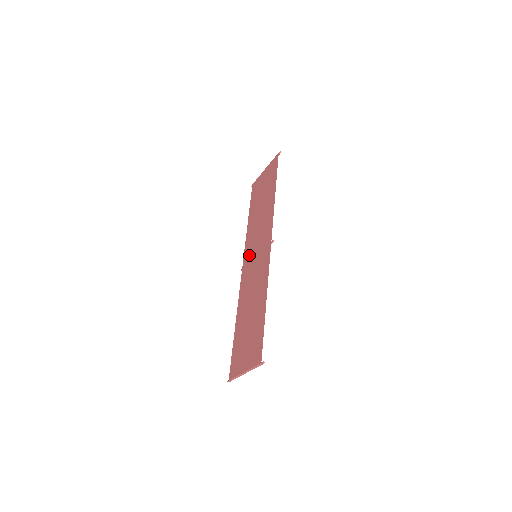
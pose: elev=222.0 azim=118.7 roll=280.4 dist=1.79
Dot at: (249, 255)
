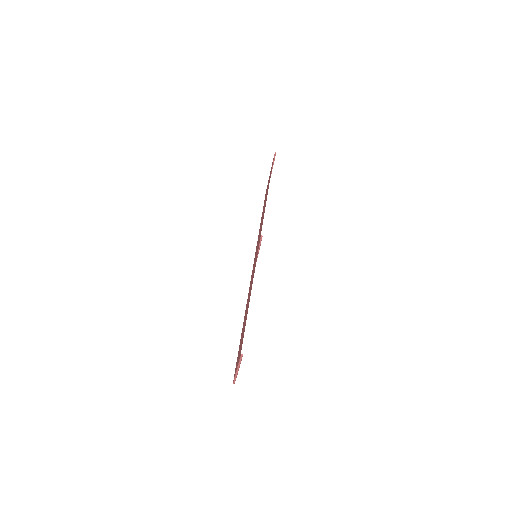
Dot at: occluded
